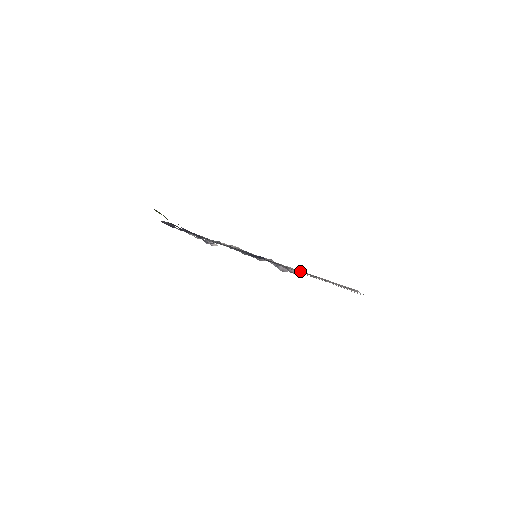
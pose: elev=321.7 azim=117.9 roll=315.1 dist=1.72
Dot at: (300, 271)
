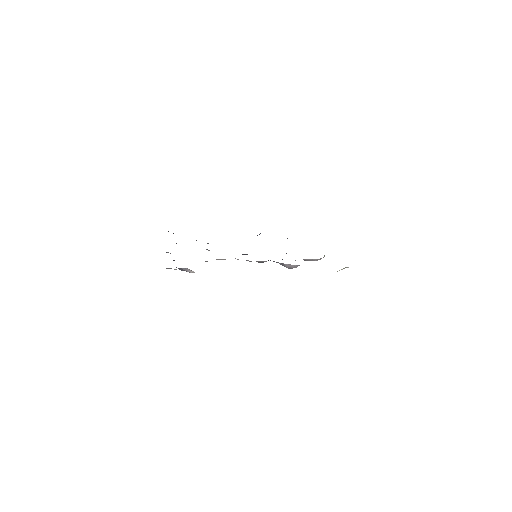
Dot at: occluded
